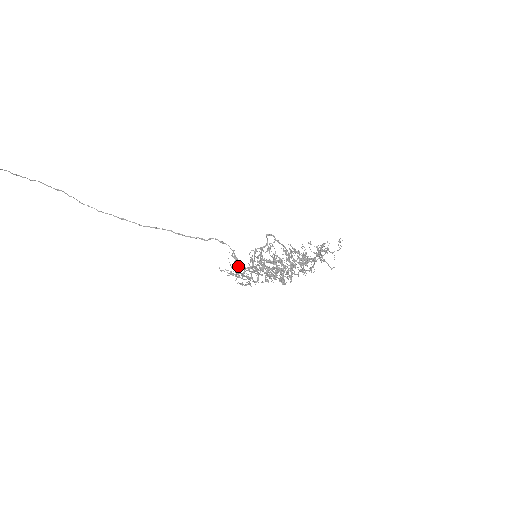
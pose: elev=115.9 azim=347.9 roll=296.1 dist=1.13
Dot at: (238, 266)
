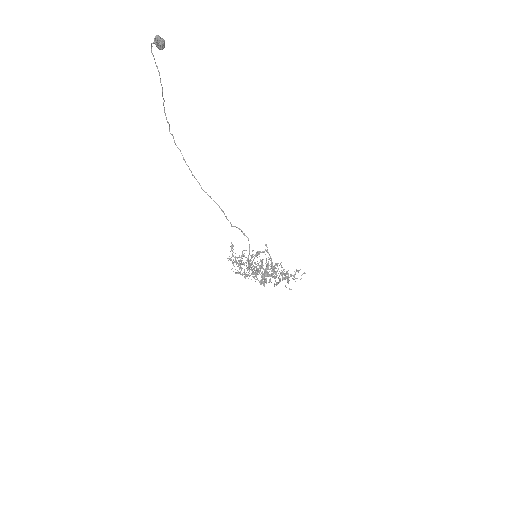
Dot at: occluded
